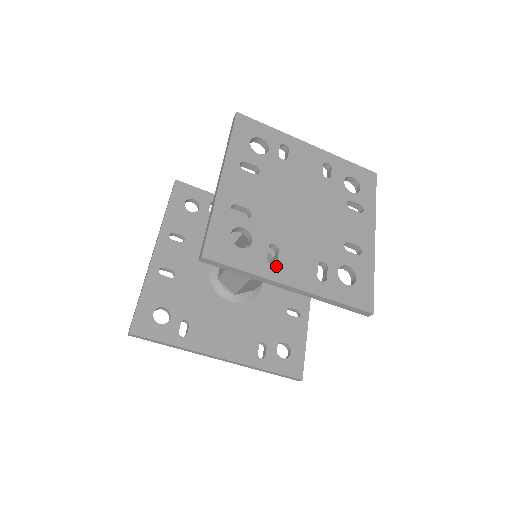
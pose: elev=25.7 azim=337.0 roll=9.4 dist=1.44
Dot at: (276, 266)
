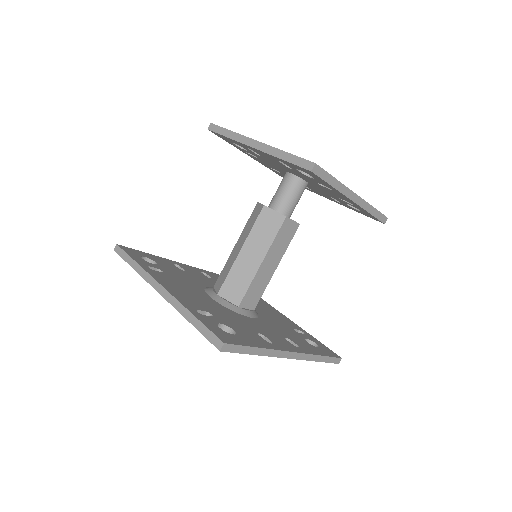
Dot at: occluded
